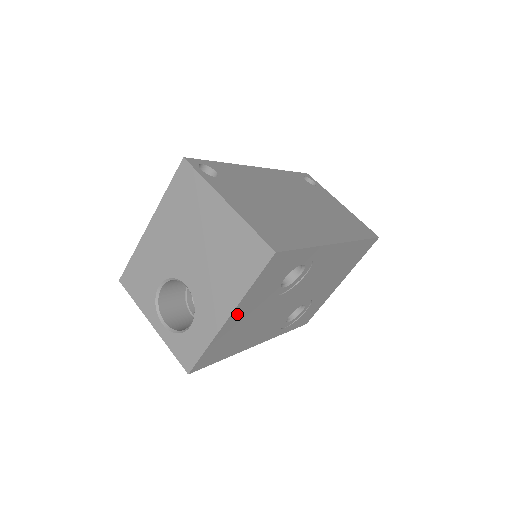
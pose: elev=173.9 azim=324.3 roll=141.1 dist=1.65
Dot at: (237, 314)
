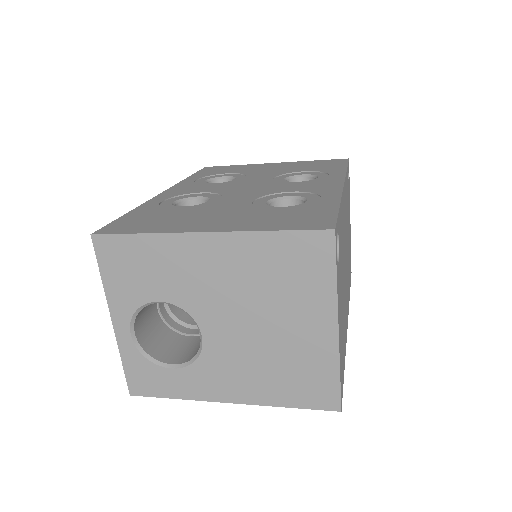
Dot at: occluded
